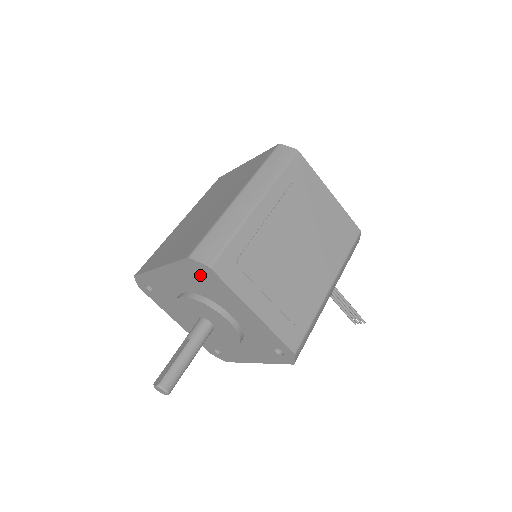
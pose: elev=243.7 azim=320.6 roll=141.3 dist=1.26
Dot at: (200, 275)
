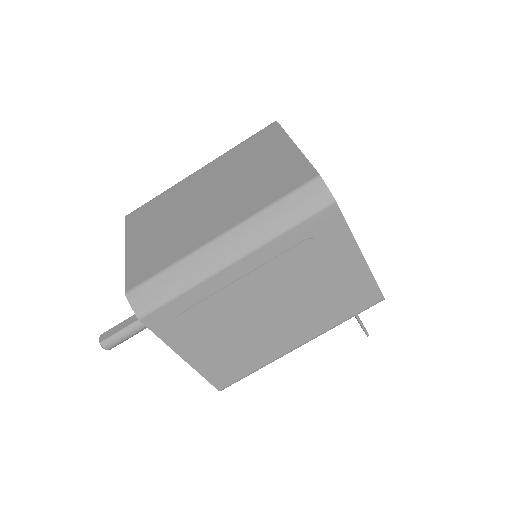
Dot at: occluded
